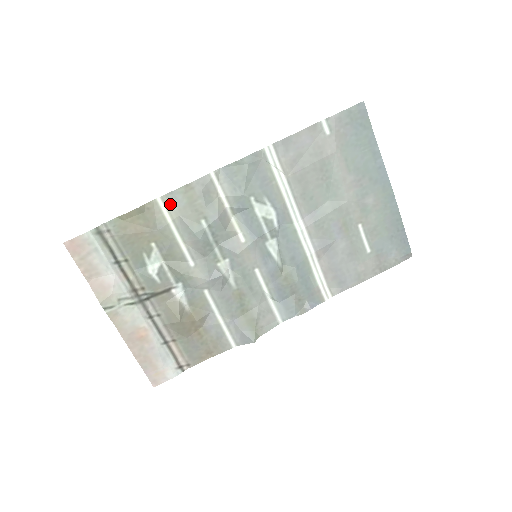
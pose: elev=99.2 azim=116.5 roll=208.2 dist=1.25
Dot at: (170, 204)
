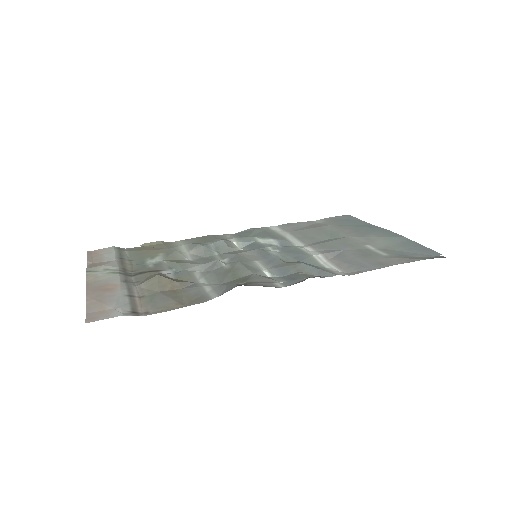
Dot at: (186, 242)
